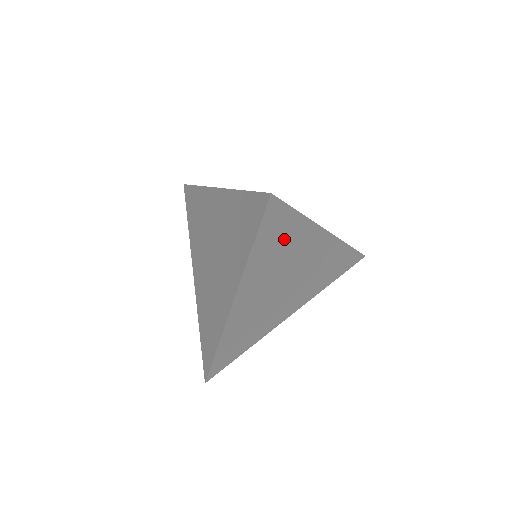
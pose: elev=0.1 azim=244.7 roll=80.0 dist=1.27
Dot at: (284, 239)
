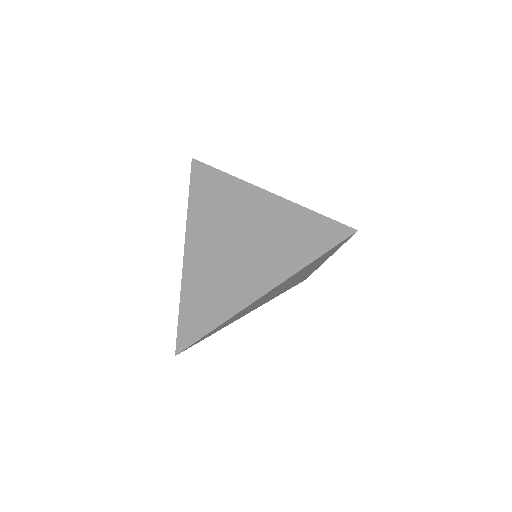
Dot at: occluded
